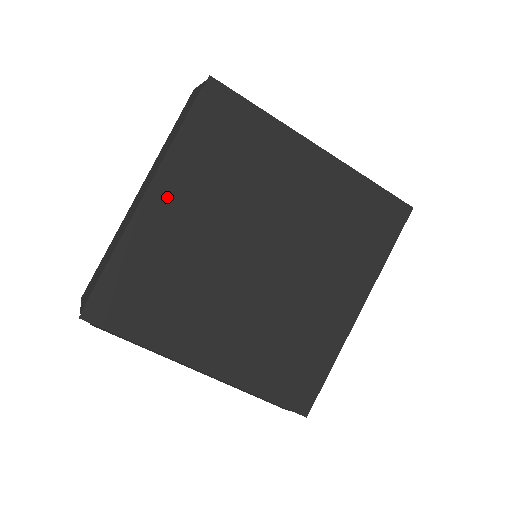
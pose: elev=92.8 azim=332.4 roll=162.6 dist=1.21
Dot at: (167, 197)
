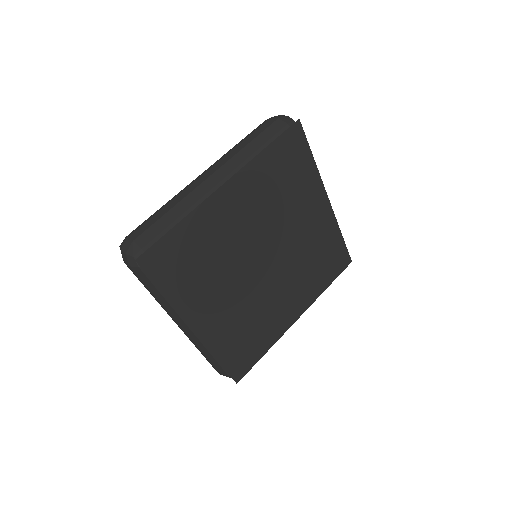
Dot at: (201, 317)
